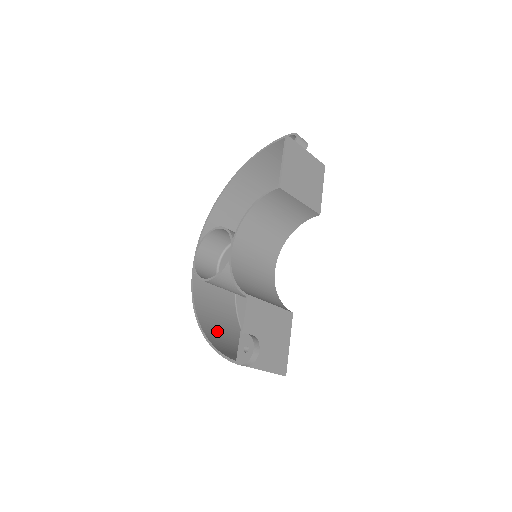
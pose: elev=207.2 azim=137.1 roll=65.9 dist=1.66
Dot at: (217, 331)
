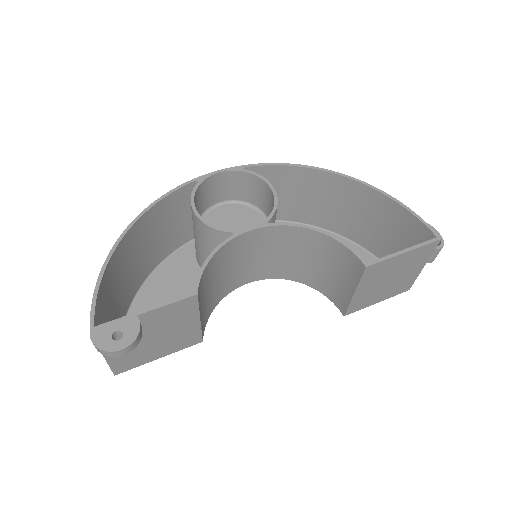
Dot at: (131, 254)
